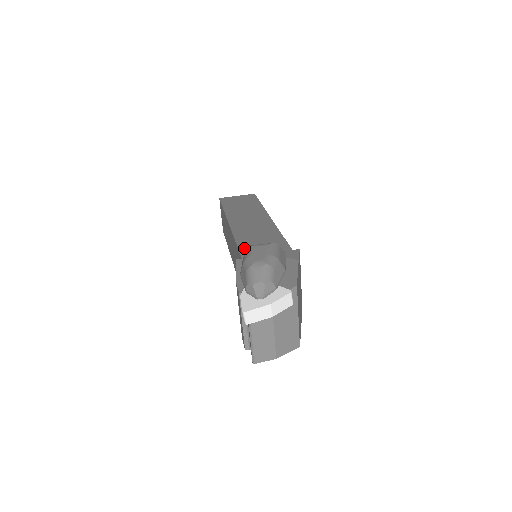
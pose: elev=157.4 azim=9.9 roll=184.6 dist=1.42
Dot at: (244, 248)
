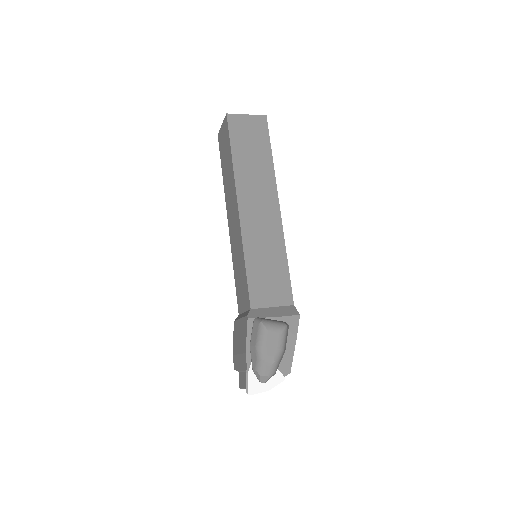
Dot at: (252, 275)
